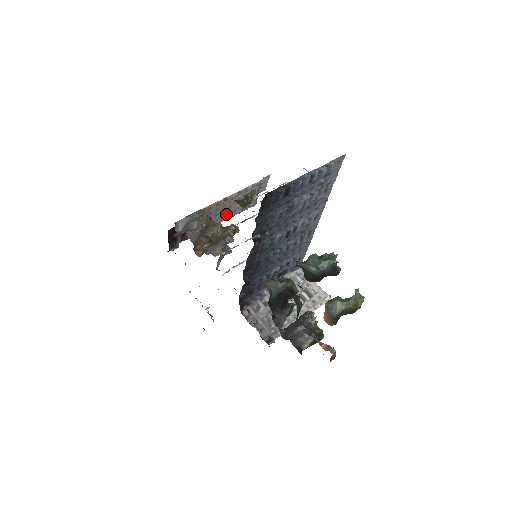
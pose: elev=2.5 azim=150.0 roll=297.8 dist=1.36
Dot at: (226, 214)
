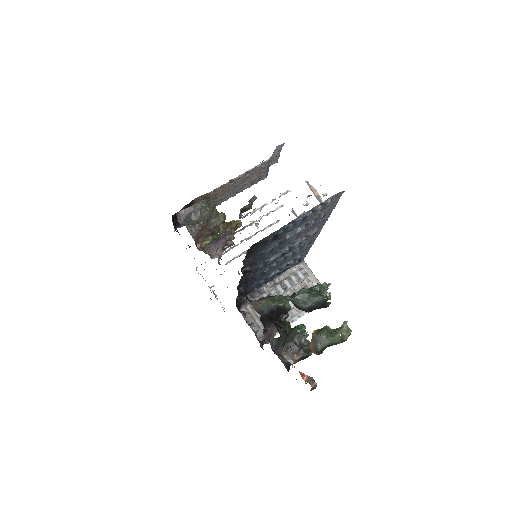
Dot at: (234, 192)
